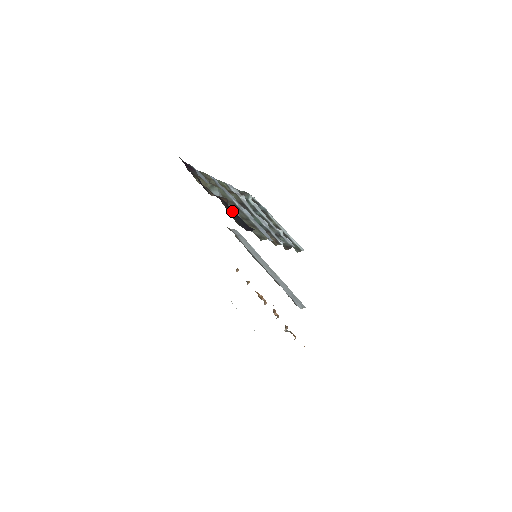
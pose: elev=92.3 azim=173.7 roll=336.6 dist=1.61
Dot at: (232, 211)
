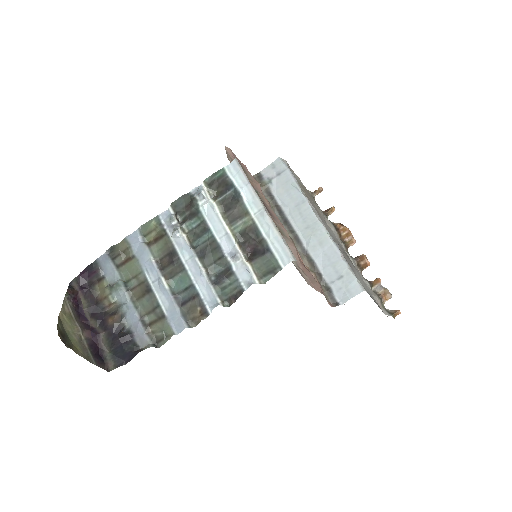
Dot at: (113, 342)
